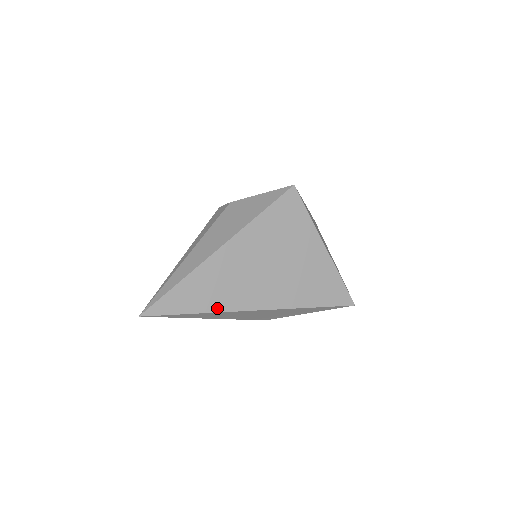
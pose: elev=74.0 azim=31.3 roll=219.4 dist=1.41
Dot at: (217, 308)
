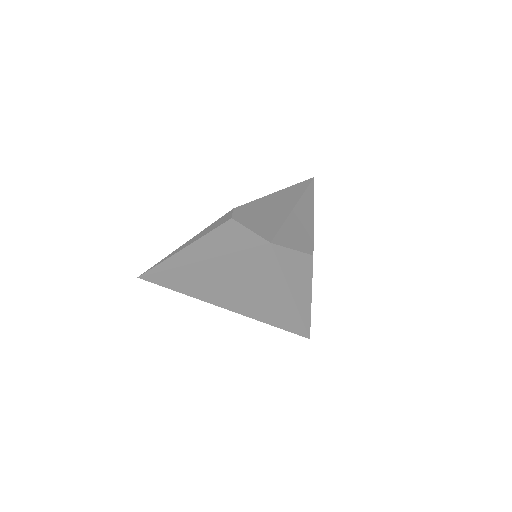
Dot at: (192, 294)
